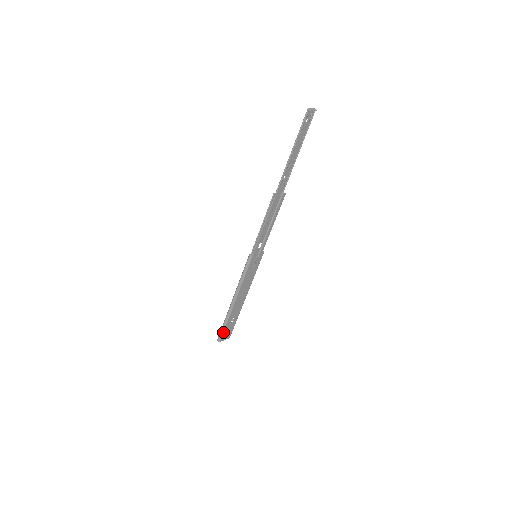
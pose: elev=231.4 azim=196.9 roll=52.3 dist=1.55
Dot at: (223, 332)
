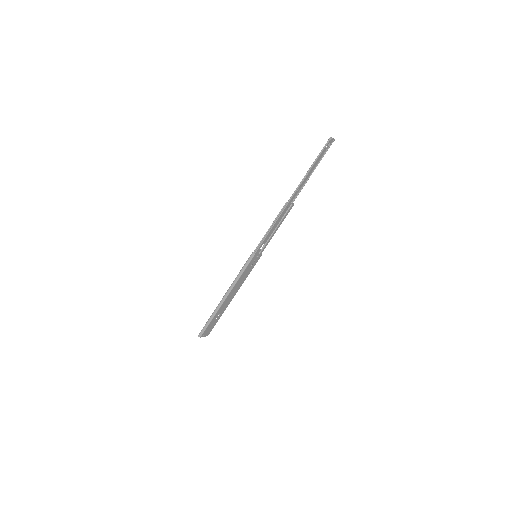
Dot at: (206, 327)
